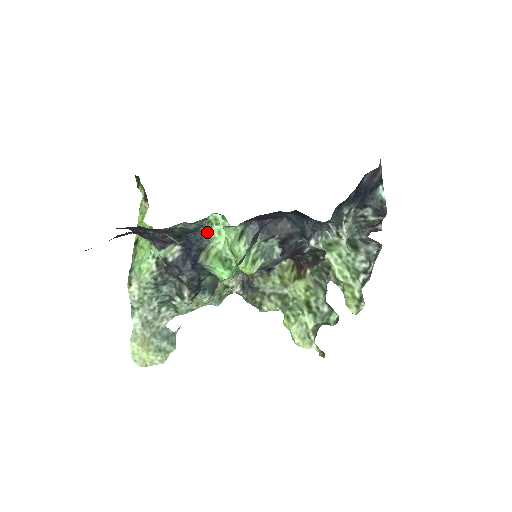
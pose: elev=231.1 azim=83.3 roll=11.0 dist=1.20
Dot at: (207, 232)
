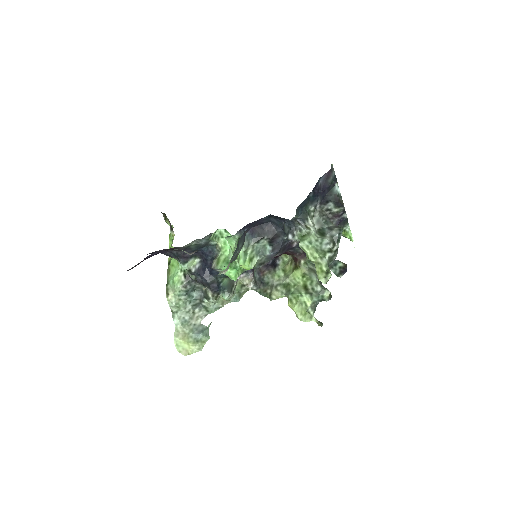
Dot at: (216, 244)
